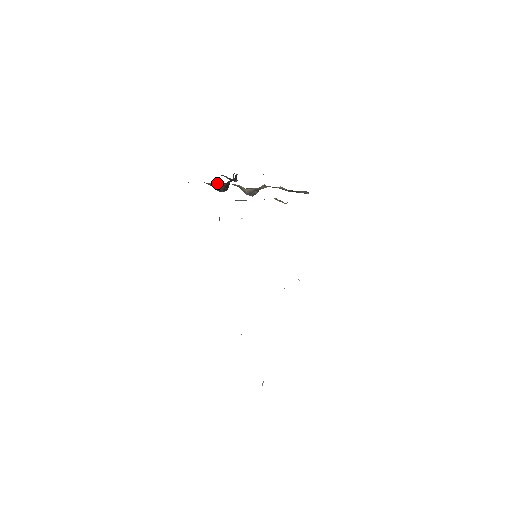
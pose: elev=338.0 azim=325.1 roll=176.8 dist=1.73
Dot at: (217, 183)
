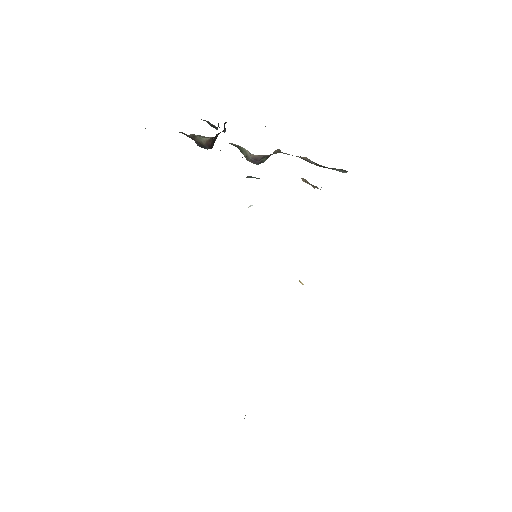
Dot at: (202, 136)
